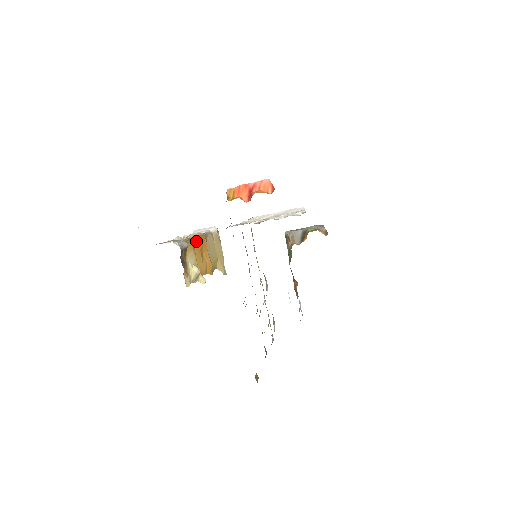
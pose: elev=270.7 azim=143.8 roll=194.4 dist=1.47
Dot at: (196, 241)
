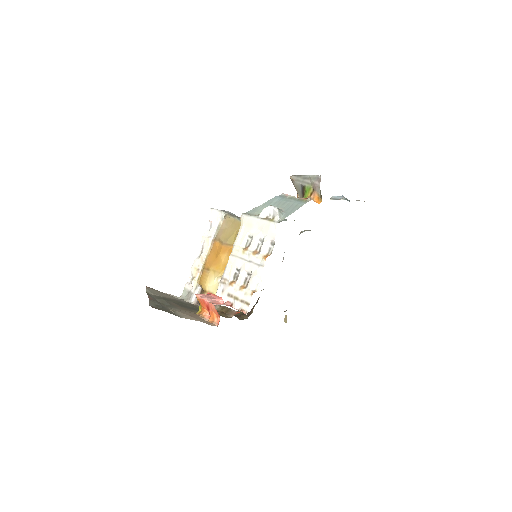
Dot at: (208, 262)
